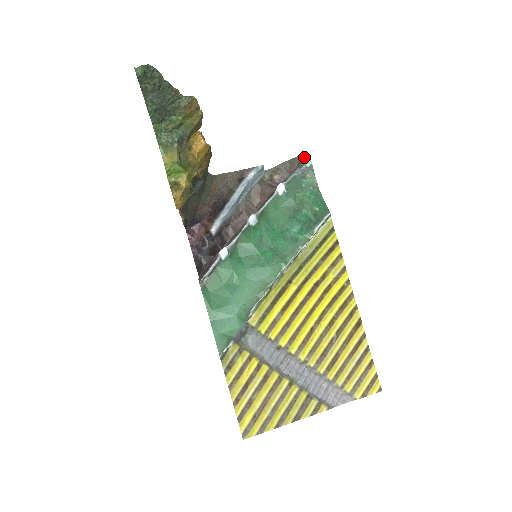
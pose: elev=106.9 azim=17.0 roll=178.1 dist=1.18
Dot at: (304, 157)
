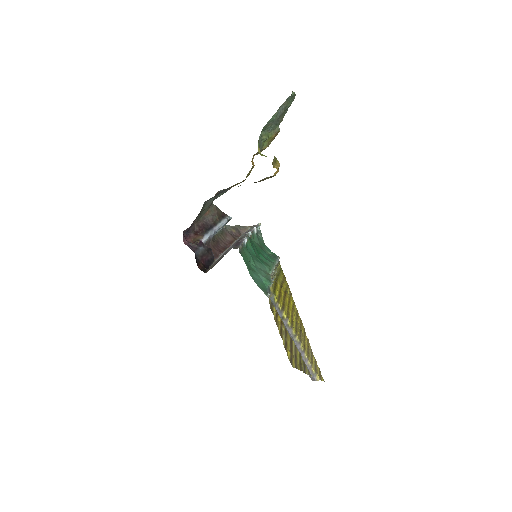
Dot at: (258, 223)
